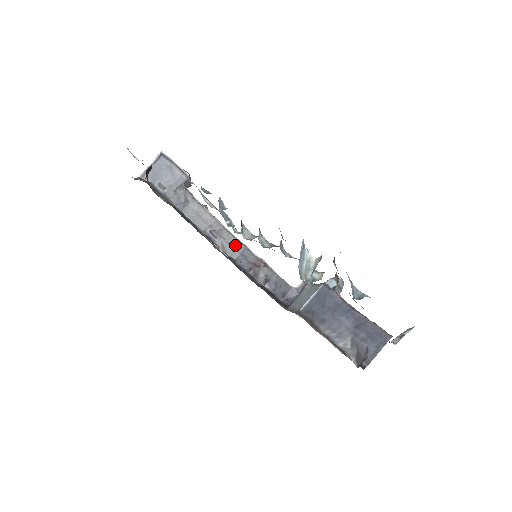
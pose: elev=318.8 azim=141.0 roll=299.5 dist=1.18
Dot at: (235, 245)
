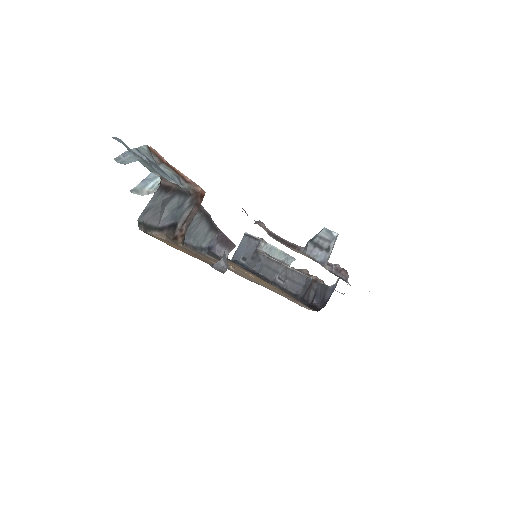
Dot at: (299, 280)
